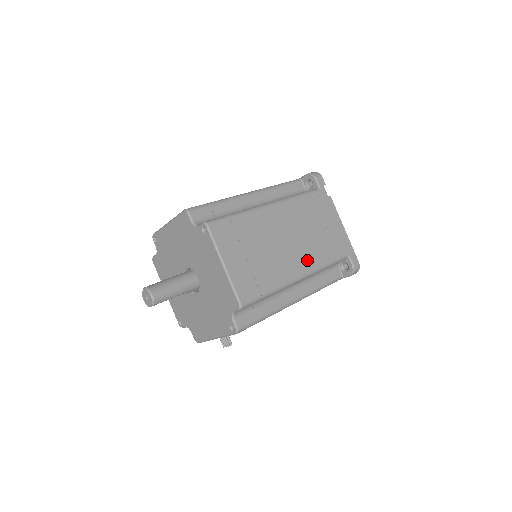
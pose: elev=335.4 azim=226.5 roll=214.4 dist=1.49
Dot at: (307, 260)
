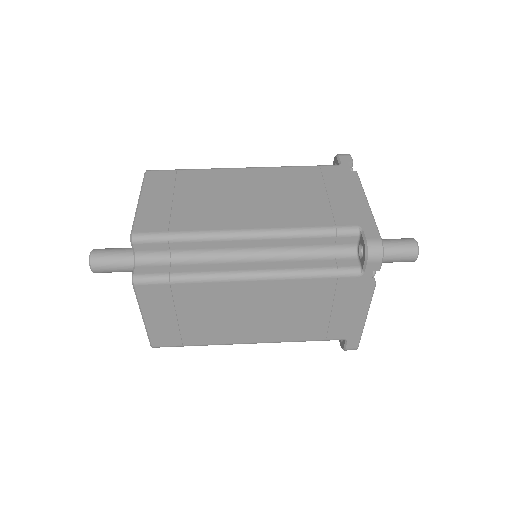
Dot at: (271, 334)
